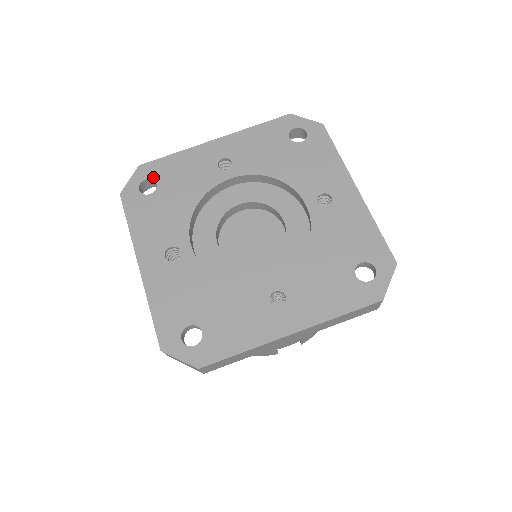
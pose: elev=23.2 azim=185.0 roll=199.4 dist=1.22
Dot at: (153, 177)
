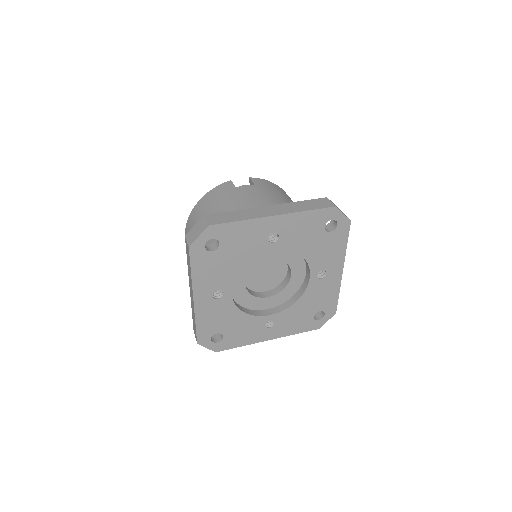
Dot at: (218, 238)
